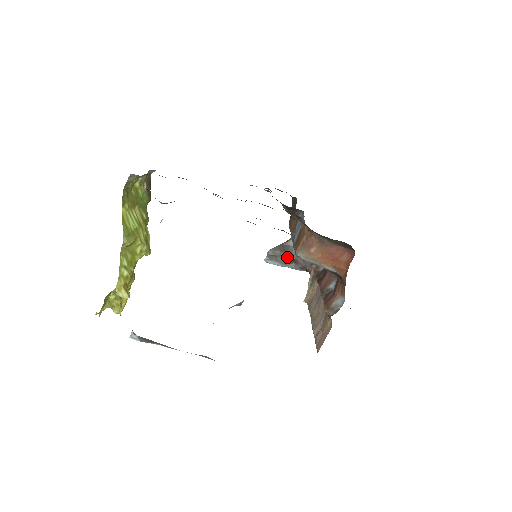
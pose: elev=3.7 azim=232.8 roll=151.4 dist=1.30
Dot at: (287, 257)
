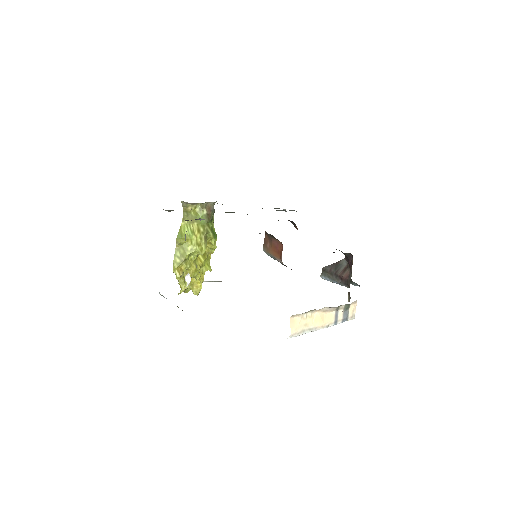
Dot at: (335, 274)
